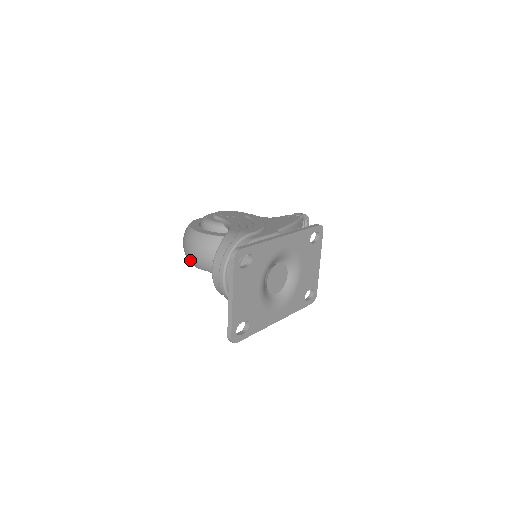
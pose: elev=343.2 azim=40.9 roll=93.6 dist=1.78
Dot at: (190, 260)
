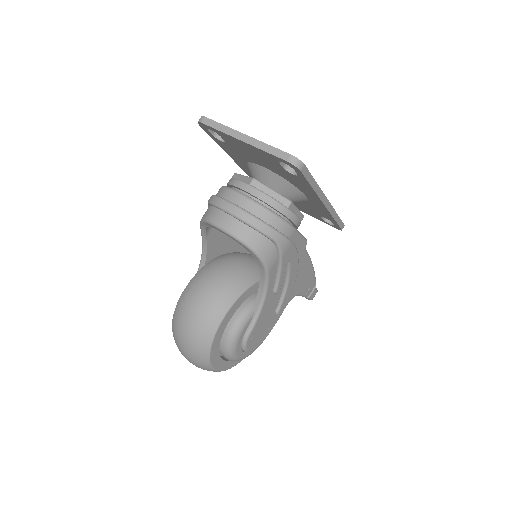
Dot at: (205, 325)
